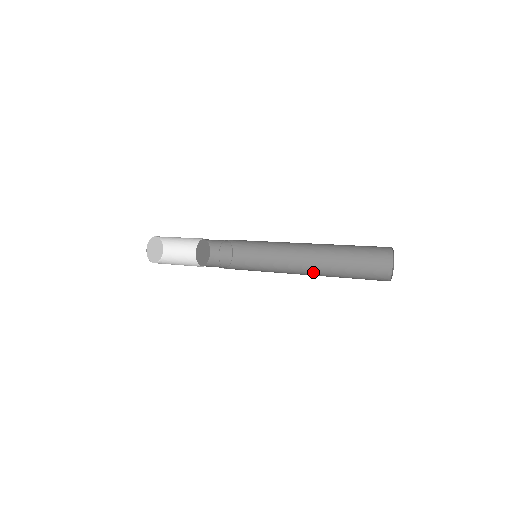
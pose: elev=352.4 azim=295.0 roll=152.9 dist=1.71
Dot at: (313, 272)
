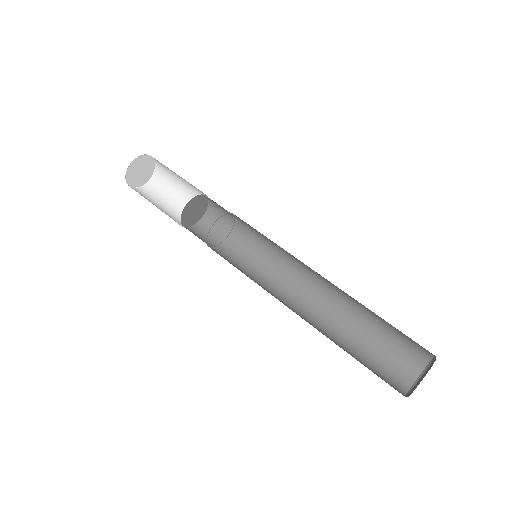
Dot at: (317, 317)
